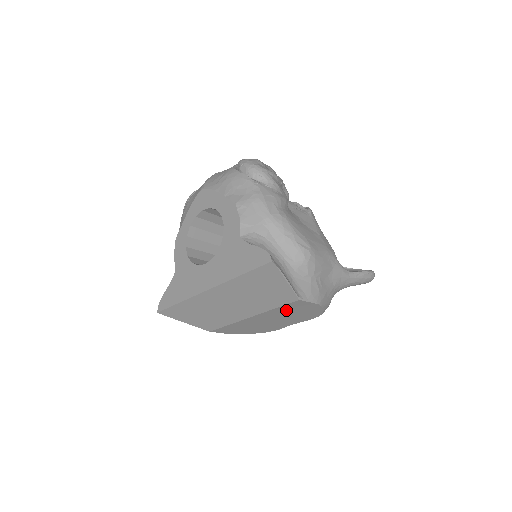
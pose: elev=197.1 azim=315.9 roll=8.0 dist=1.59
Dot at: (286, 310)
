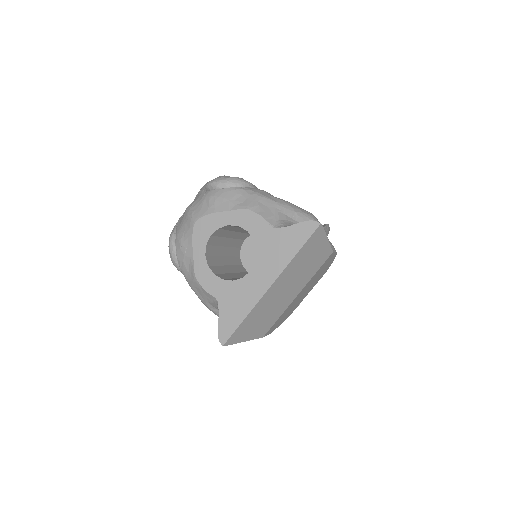
Dot at: (318, 272)
